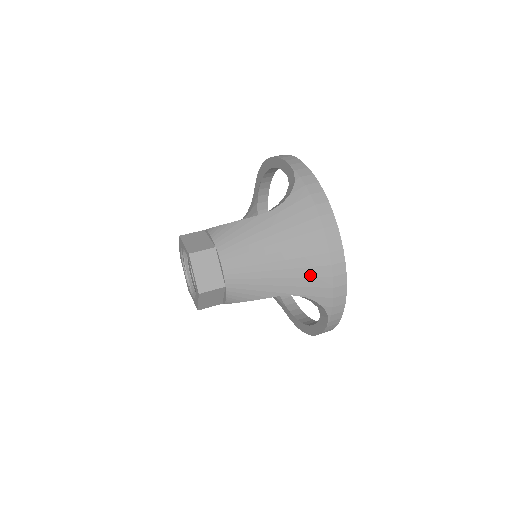
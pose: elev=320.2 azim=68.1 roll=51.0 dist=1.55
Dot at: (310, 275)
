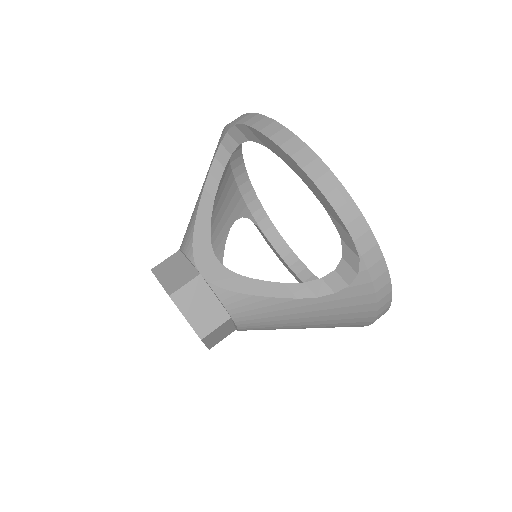
Dot at: occluded
